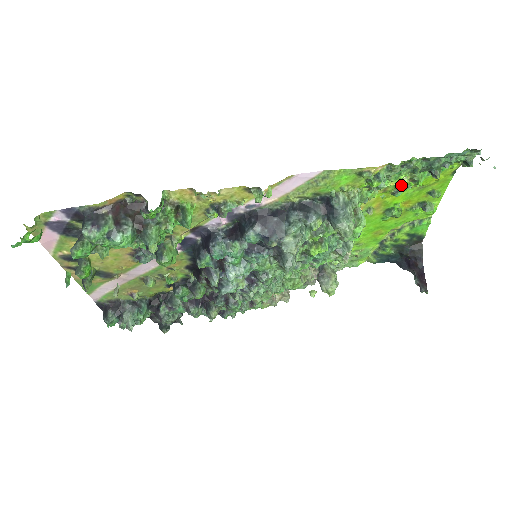
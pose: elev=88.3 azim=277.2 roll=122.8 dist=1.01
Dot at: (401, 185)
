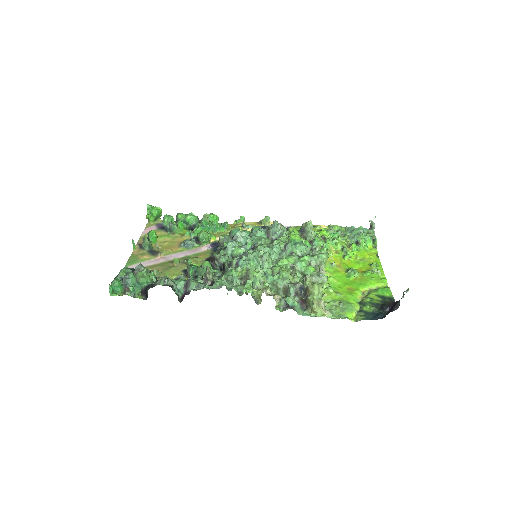
Dot at: (344, 247)
